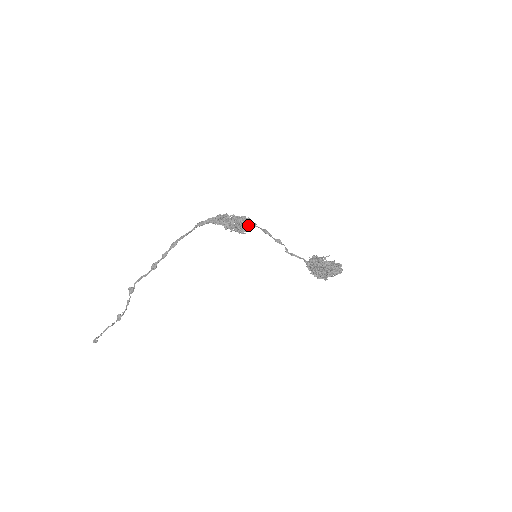
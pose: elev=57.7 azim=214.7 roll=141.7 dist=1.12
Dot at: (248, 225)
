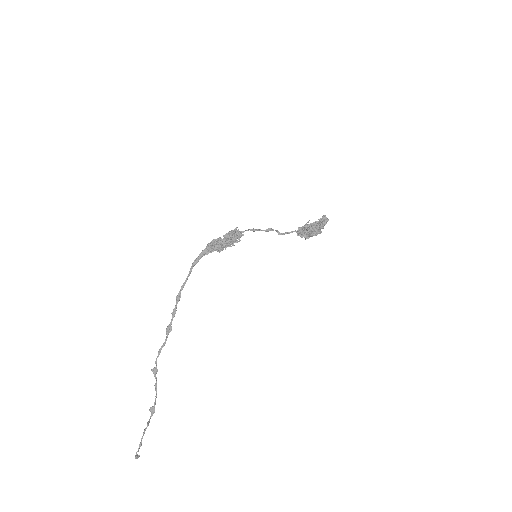
Dot at: (238, 234)
